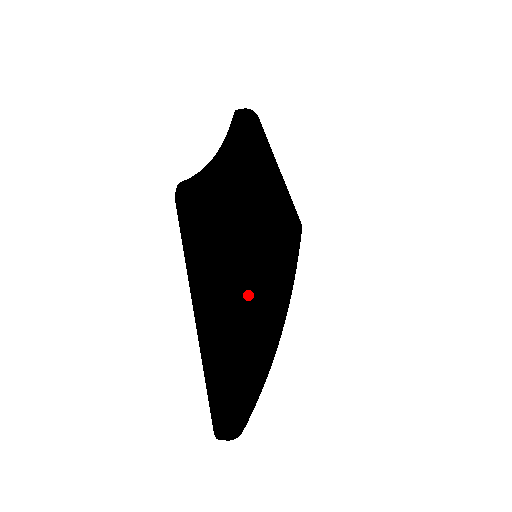
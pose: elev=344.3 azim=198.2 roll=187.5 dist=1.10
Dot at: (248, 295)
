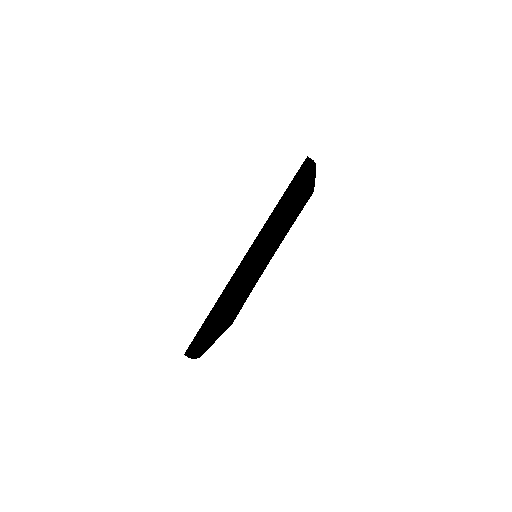
Dot at: occluded
